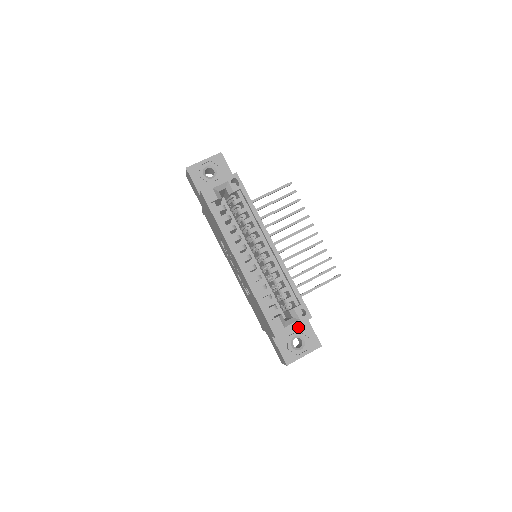
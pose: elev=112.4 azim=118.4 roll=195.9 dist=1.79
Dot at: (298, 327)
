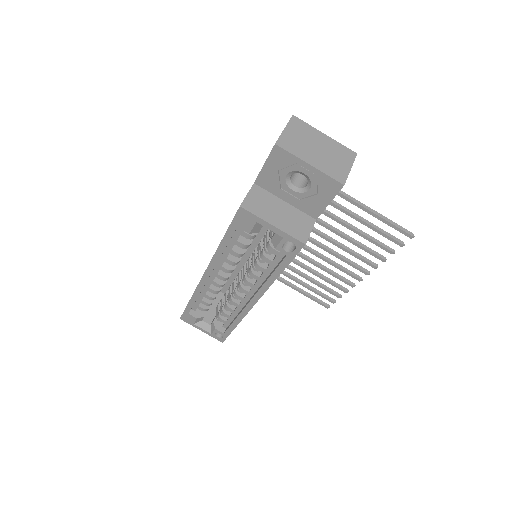
Dot at: occluded
